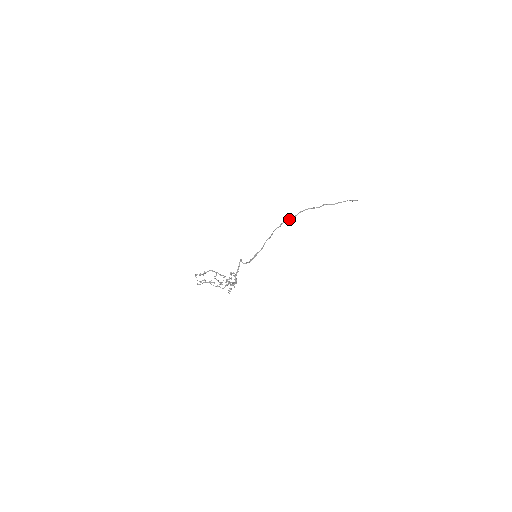
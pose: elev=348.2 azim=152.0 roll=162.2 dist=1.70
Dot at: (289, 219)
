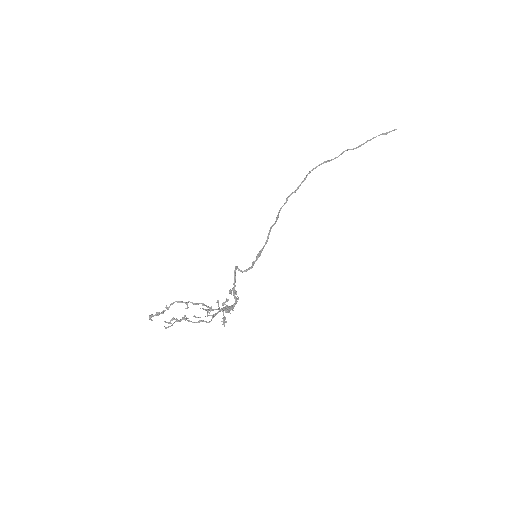
Dot at: occluded
